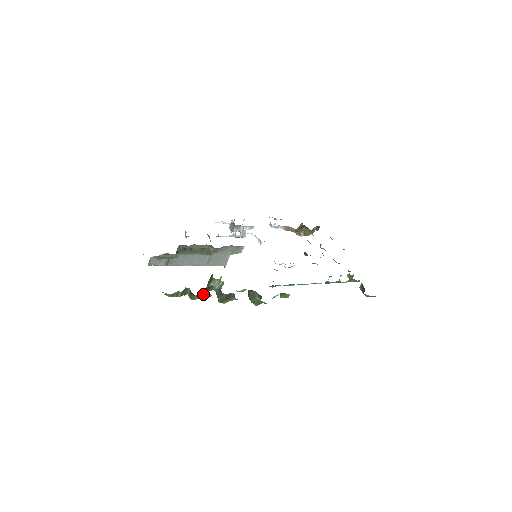
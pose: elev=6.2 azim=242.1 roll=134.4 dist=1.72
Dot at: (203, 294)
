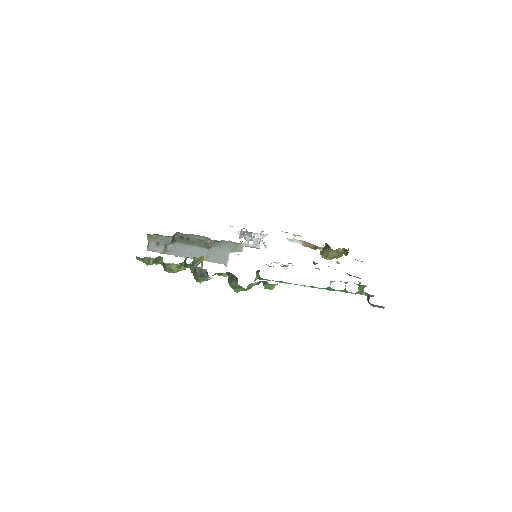
Dot at: (175, 265)
